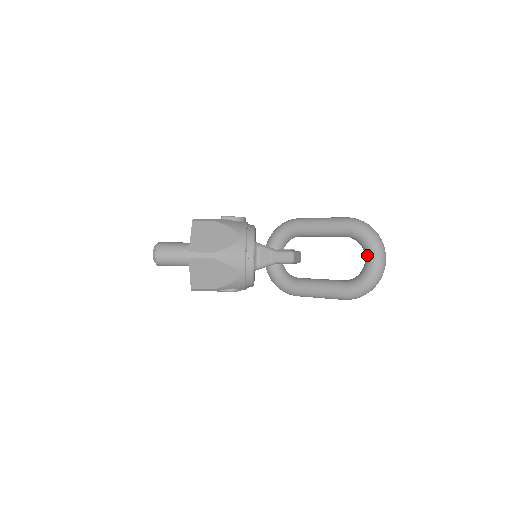
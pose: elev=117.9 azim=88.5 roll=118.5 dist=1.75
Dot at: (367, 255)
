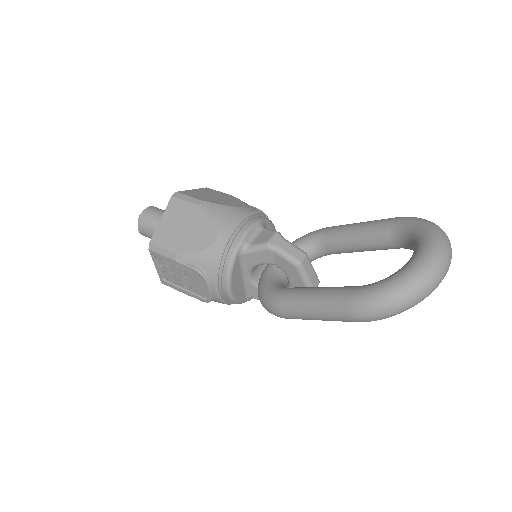
Dot at: (416, 247)
